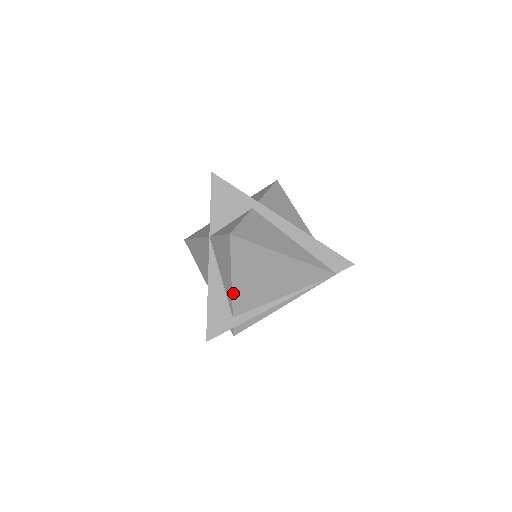
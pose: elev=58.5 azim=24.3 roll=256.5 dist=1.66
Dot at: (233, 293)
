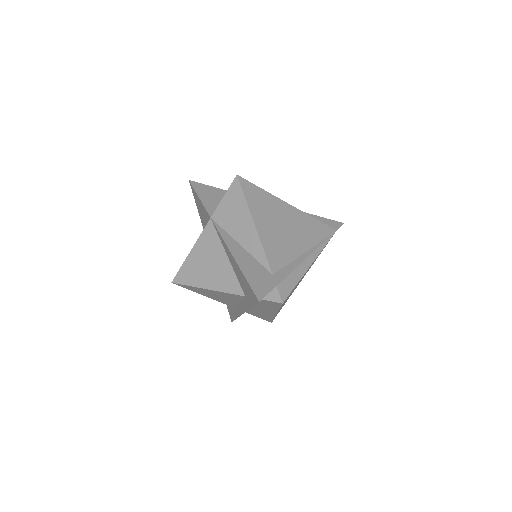
Dot at: (261, 242)
